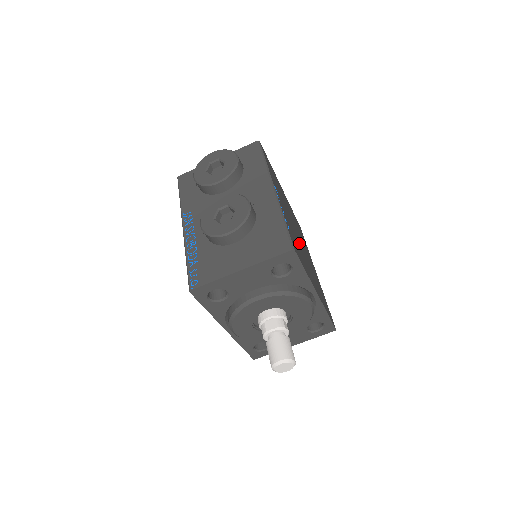
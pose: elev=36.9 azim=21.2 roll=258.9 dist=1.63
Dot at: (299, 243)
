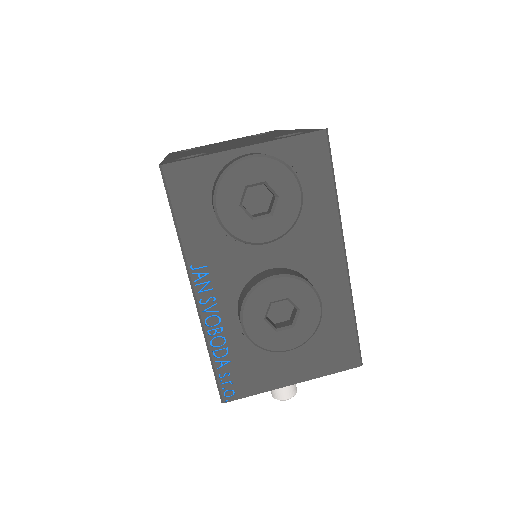
Dot at: occluded
